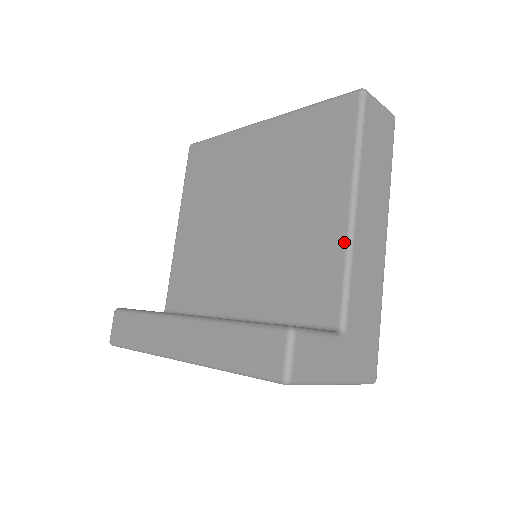
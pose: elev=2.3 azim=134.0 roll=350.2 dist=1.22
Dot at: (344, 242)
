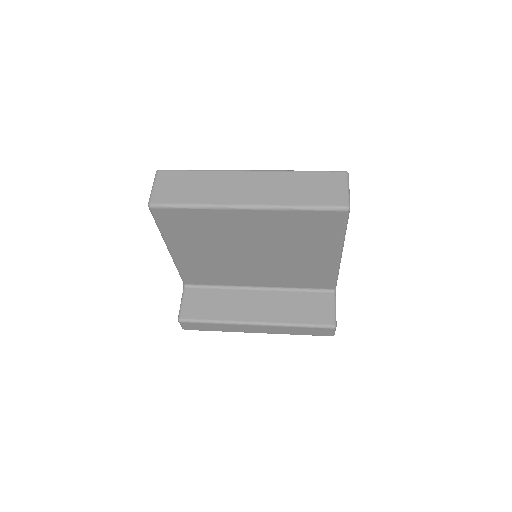
Dot at: (336, 268)
